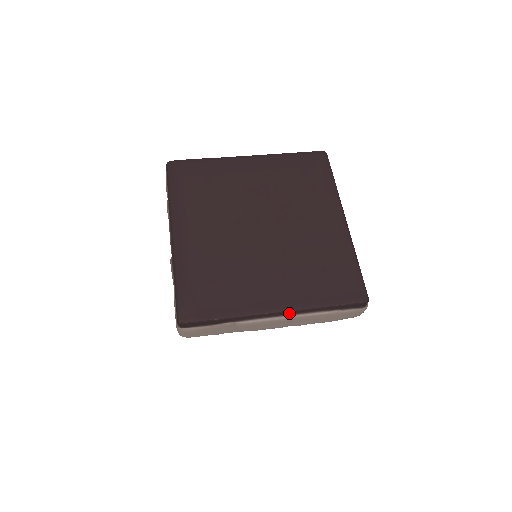
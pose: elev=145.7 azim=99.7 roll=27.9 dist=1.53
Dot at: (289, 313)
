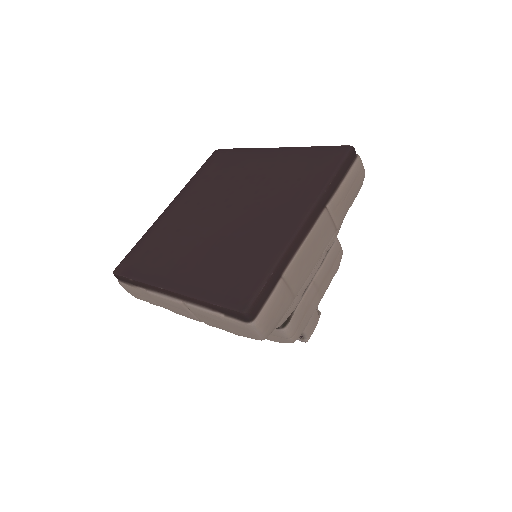
Dot at: (179, 297)
